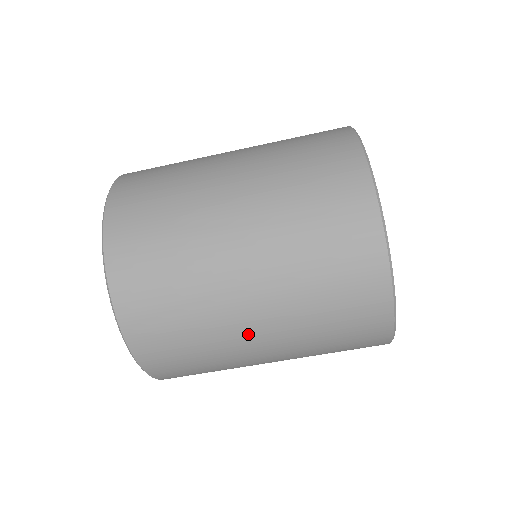
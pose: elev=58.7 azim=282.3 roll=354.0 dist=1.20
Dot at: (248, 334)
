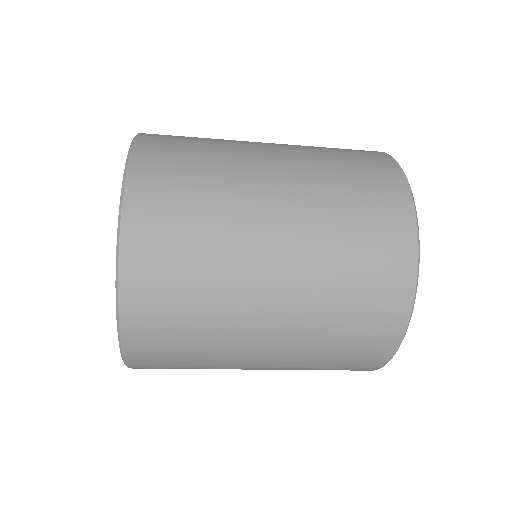
Dot at: (251, 360)
